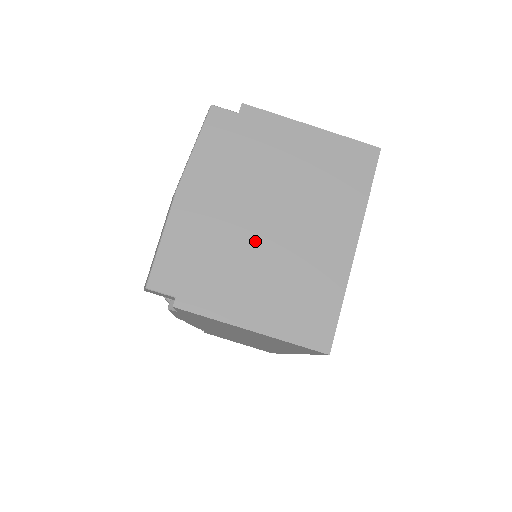
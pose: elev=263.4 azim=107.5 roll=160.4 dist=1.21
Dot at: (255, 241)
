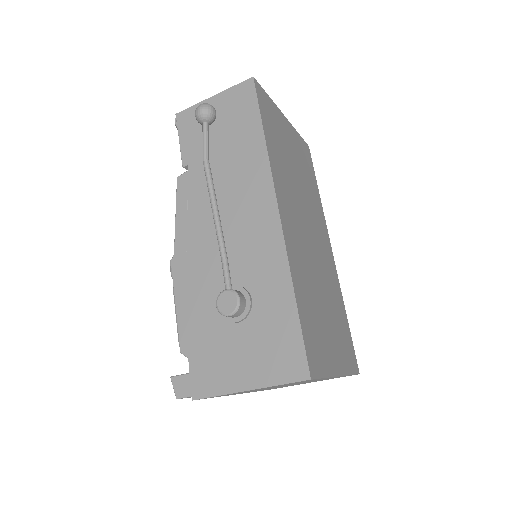
Dot at: occluded
